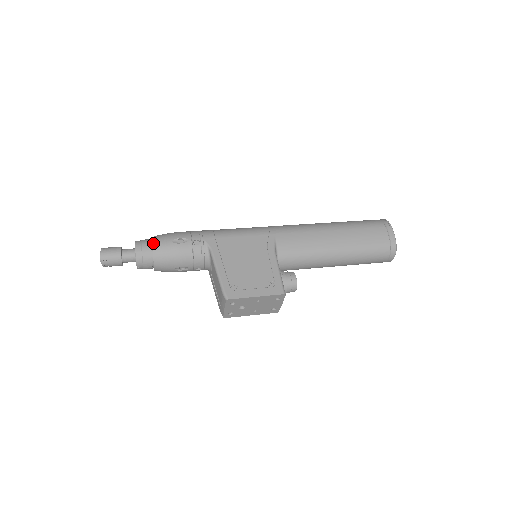
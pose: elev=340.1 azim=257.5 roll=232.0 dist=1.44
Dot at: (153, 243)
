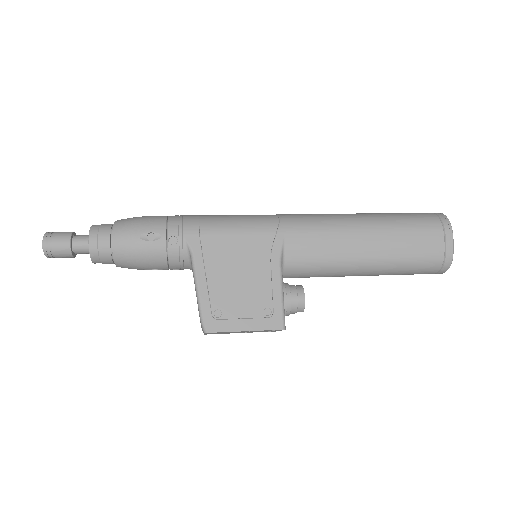
Dot at: (113, 236)
